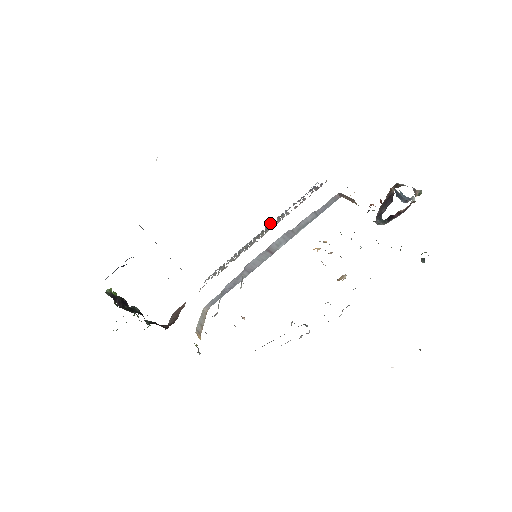
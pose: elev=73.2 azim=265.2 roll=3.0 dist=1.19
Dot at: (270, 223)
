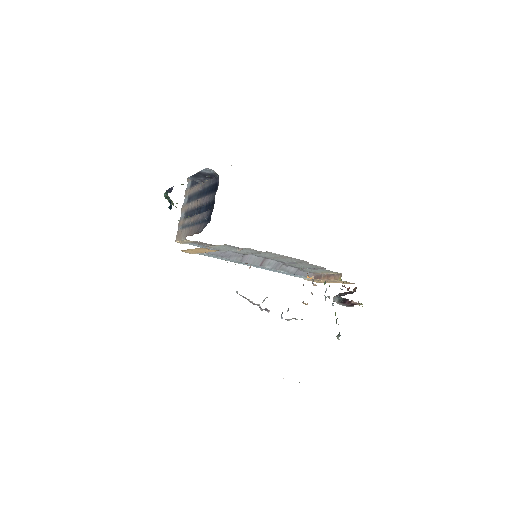
Dot at: occluded
